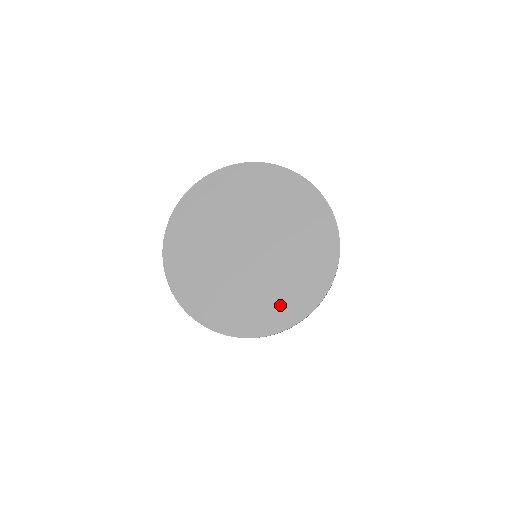
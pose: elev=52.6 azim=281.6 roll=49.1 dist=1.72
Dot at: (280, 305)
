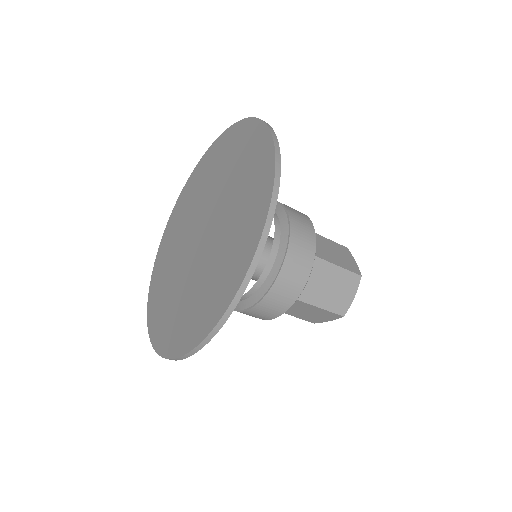
Dot at: (226, 272)
